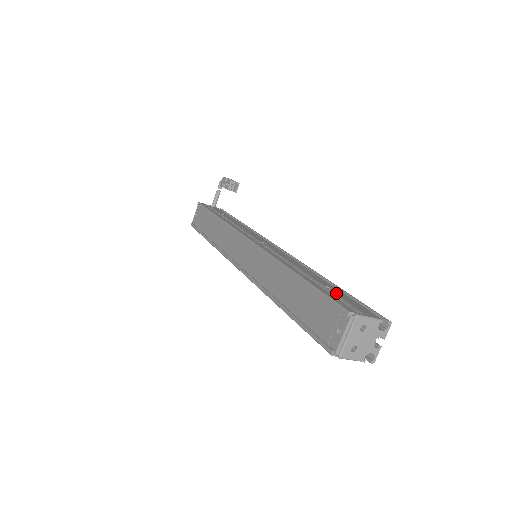
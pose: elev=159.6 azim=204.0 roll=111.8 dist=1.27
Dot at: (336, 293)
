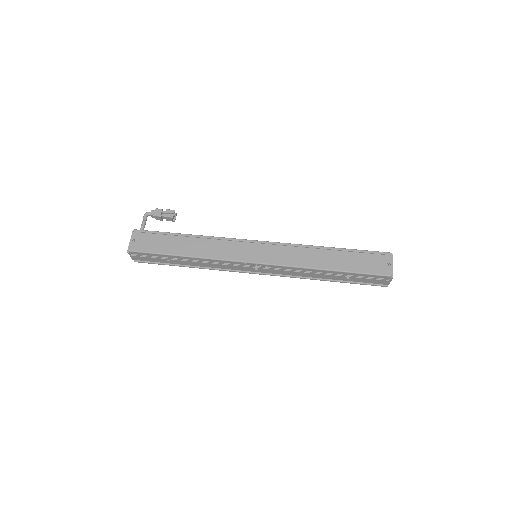
Dot at: occluded
